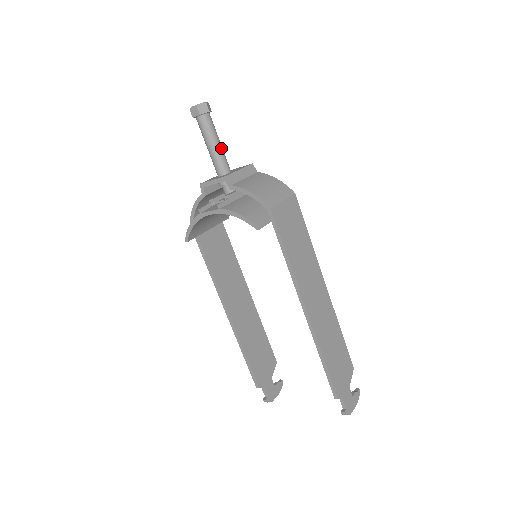
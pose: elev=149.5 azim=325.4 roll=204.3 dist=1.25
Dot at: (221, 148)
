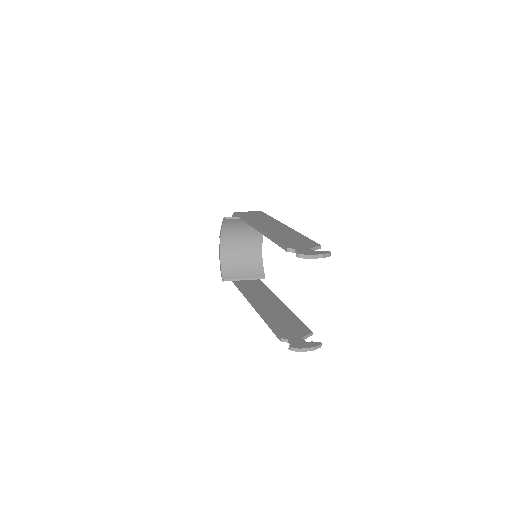
Dot at: occluded
